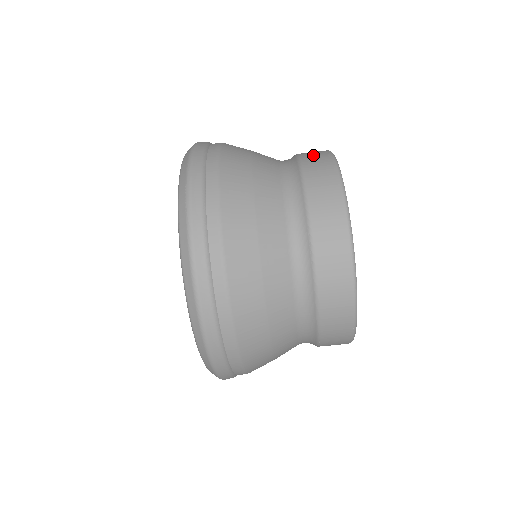
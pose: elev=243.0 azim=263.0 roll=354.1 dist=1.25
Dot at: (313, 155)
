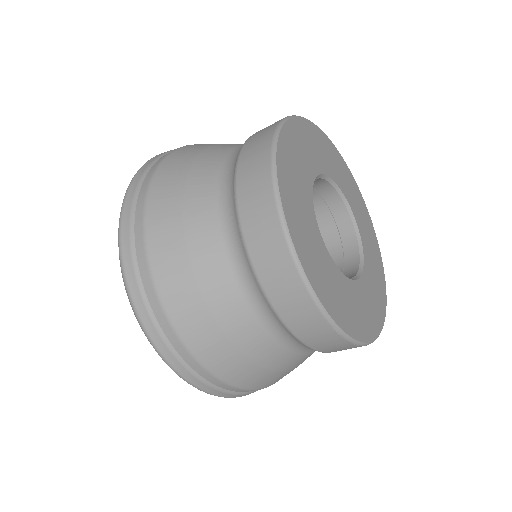
Dot at: (266, 127)
